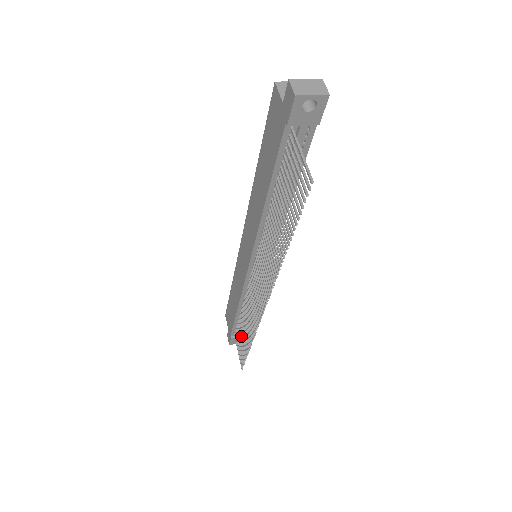
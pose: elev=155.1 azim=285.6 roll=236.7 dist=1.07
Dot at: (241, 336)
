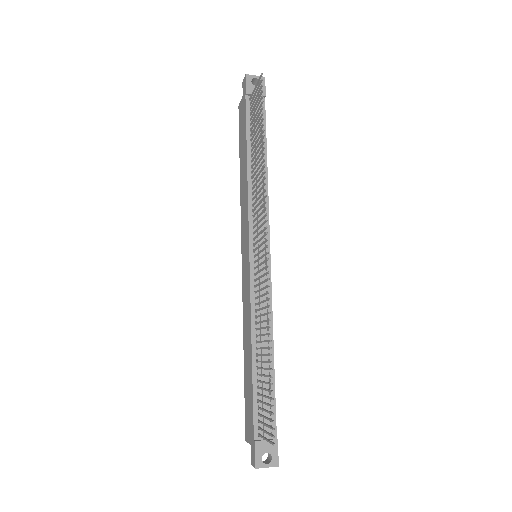
Dot at: (262, 388)
